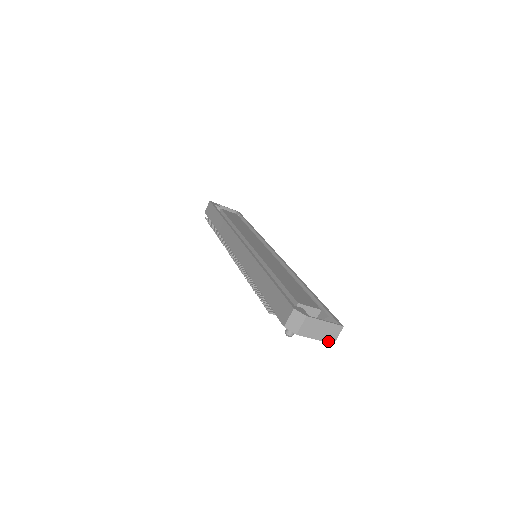
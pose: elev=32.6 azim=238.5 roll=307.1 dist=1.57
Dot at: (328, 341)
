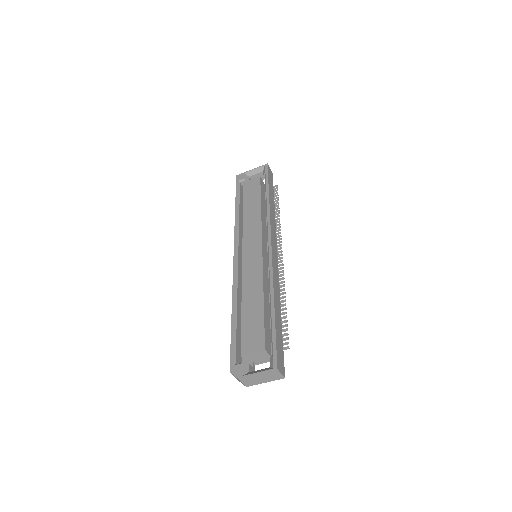
Dot at: (277, 379)
